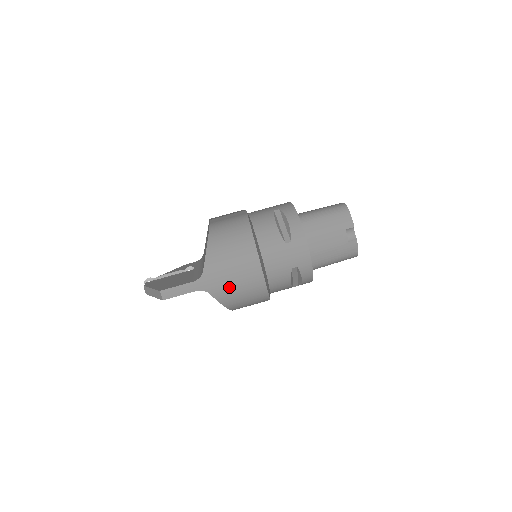
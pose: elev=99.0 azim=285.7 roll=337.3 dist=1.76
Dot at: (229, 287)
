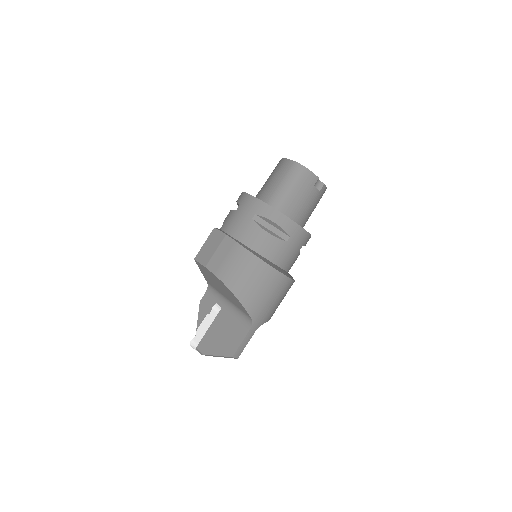
Dot at: (273, 308)
